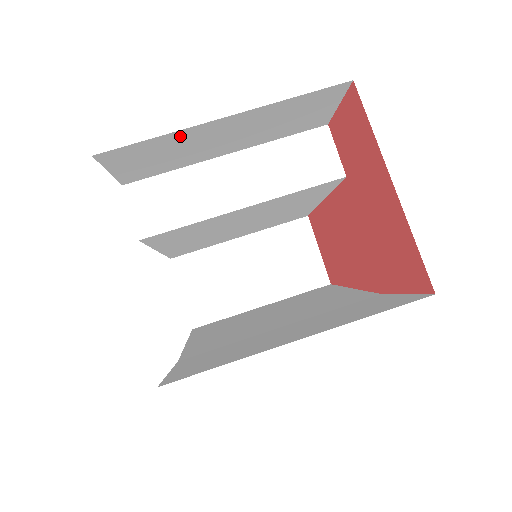
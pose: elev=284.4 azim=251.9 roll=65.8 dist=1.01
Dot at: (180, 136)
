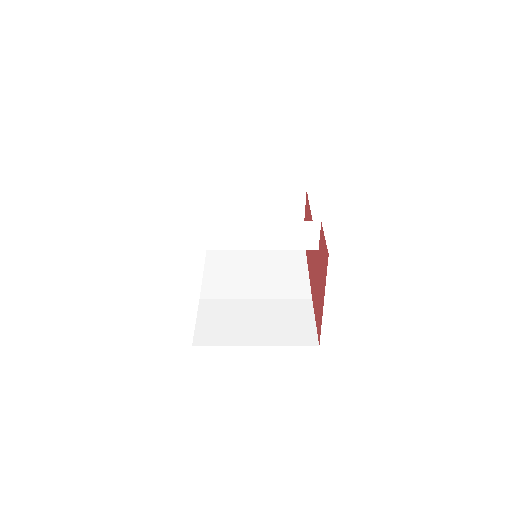
Dot at: occluded
